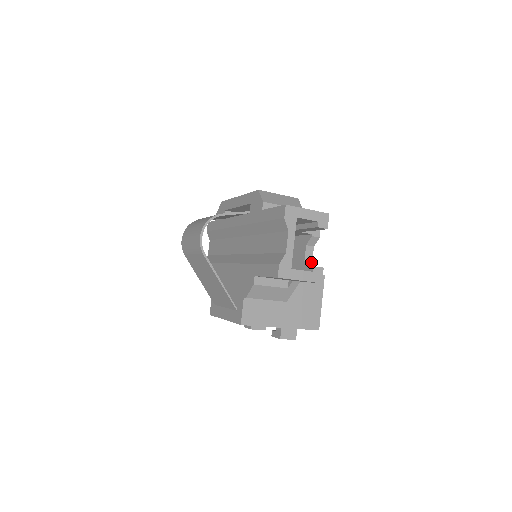
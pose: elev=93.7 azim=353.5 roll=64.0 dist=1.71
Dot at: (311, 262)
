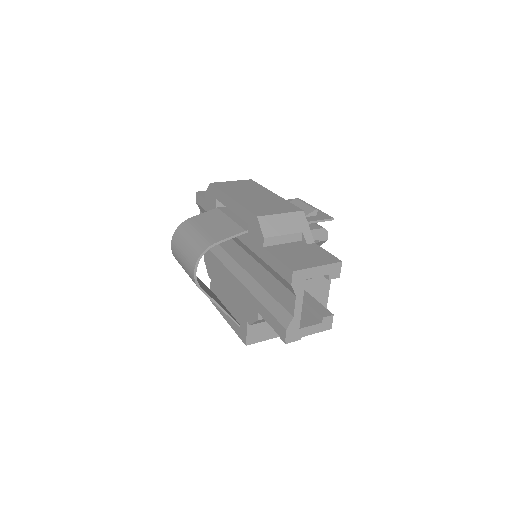
Dot at: occluded
